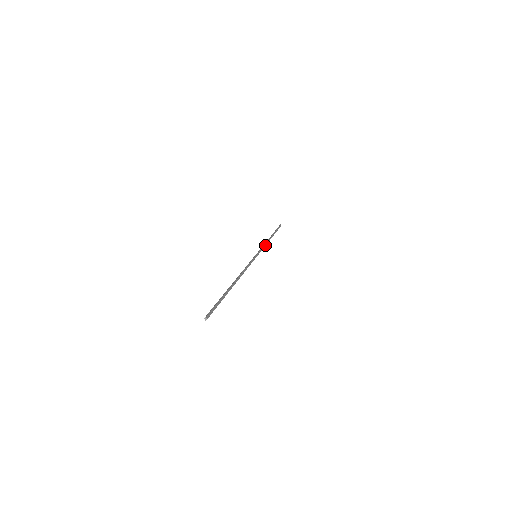
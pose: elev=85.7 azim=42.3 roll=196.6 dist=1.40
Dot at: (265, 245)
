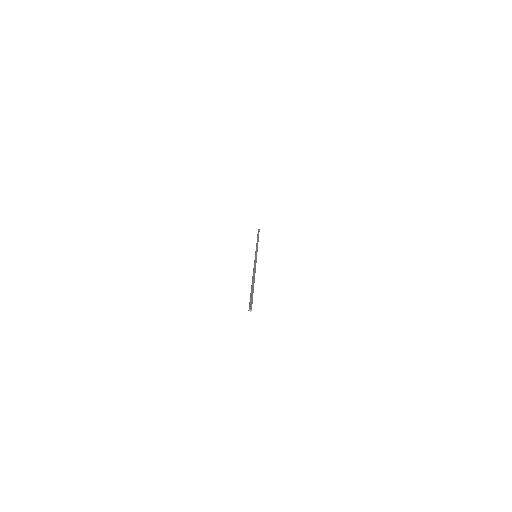
Dot at: (257, 246)
